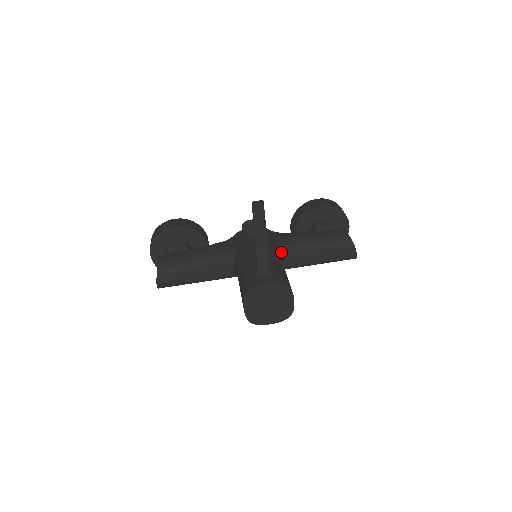
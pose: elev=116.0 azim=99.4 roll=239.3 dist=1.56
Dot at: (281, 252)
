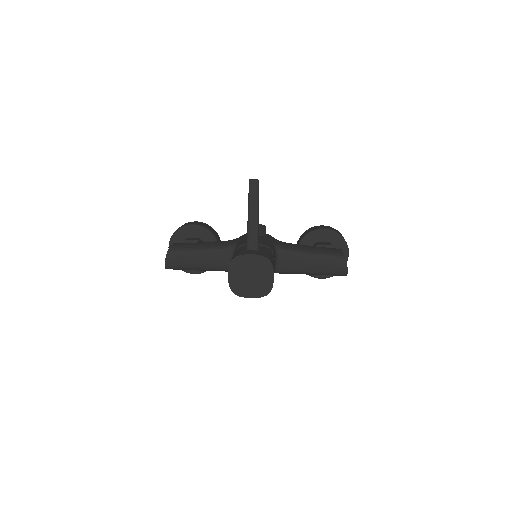
Dot at: (277, 252)
